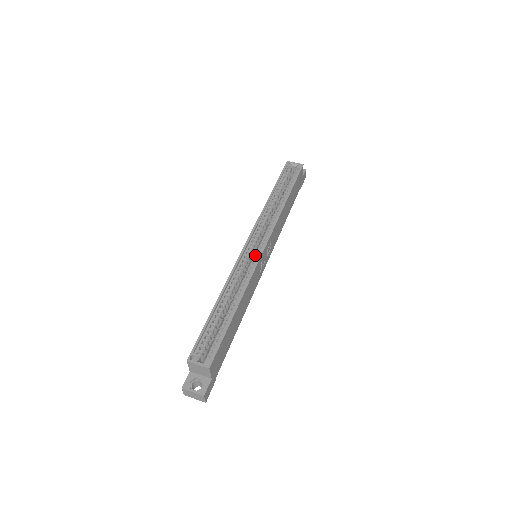
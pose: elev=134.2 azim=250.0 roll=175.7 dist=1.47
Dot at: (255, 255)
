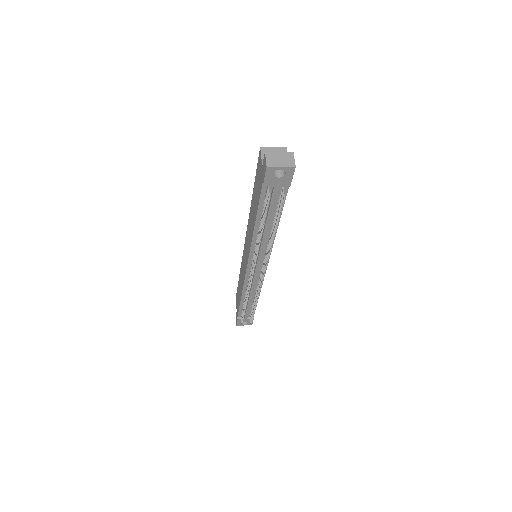
Dot at: occluded
